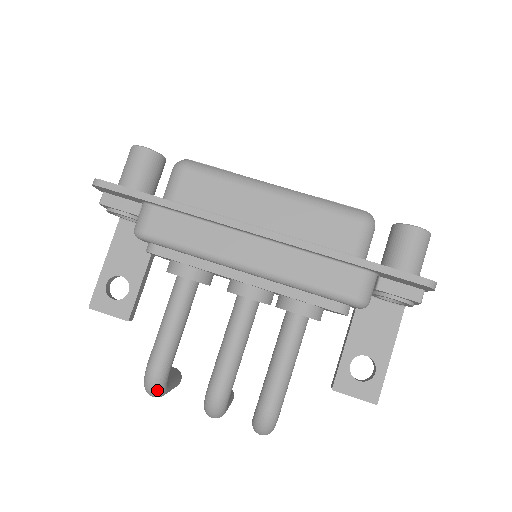
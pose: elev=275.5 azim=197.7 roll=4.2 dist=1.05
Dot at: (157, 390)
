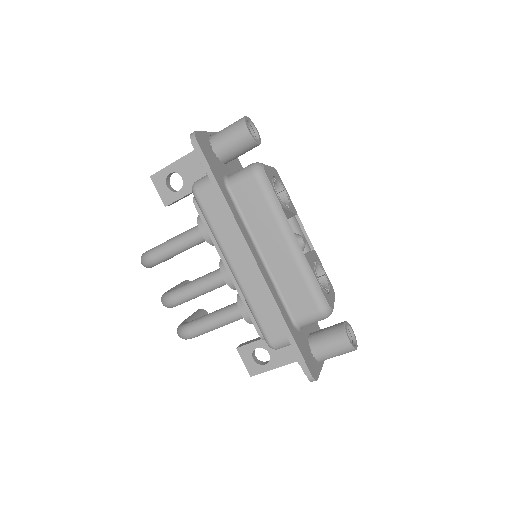
Dot at: (145, 266)
